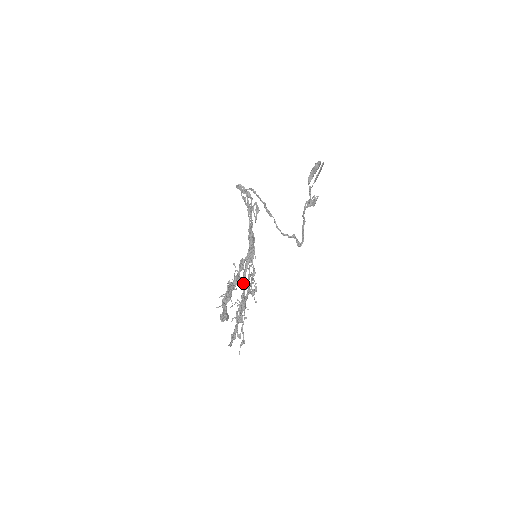
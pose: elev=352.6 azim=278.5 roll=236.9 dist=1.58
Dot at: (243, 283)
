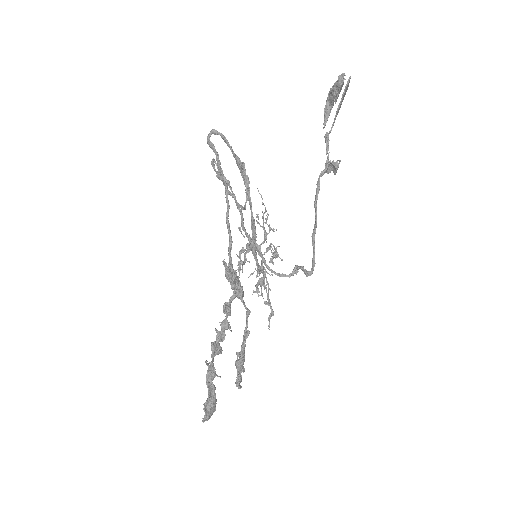
Dot at: (255, 258)
